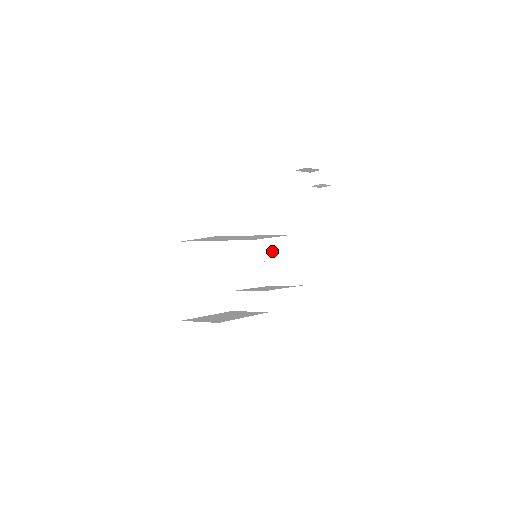
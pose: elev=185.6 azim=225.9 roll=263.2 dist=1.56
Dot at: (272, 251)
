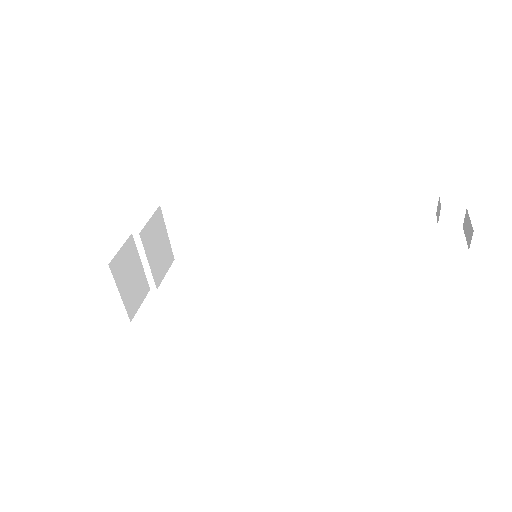
Dot at: occluded
